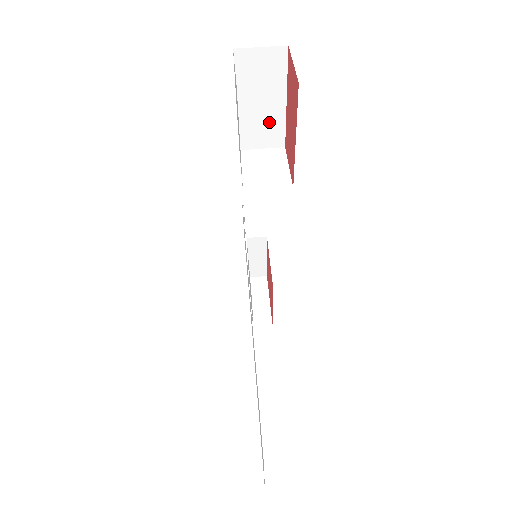
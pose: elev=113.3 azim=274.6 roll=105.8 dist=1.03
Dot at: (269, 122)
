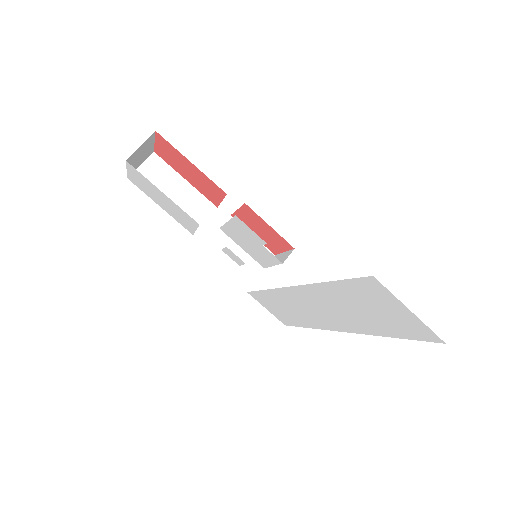
Dot at: (190, 201)
